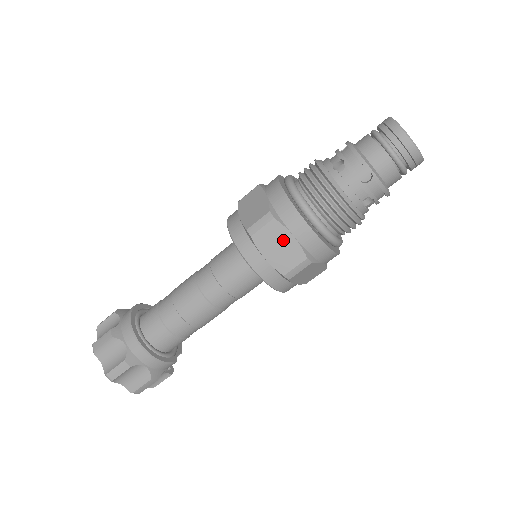
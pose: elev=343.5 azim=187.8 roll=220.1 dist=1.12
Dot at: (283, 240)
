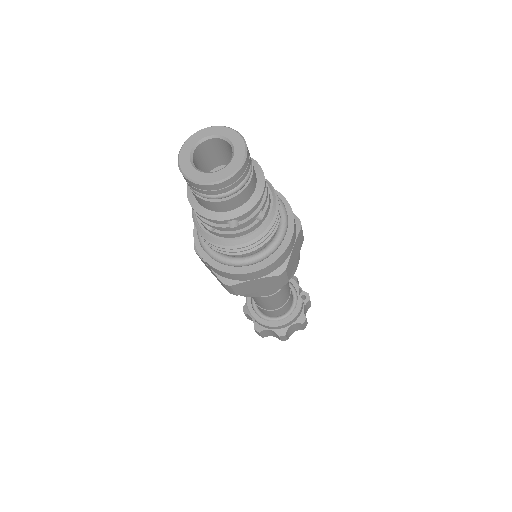
Dot at: (253, 284)
